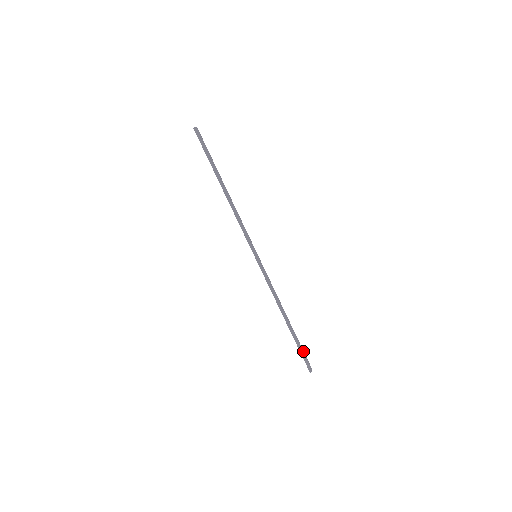
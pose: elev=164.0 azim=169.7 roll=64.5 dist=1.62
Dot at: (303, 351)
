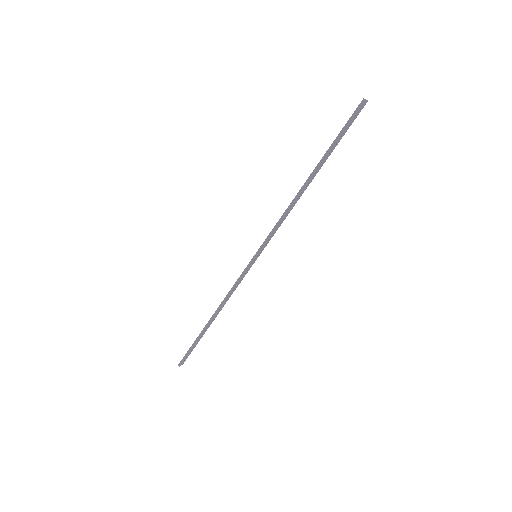
Dot at: occluded
